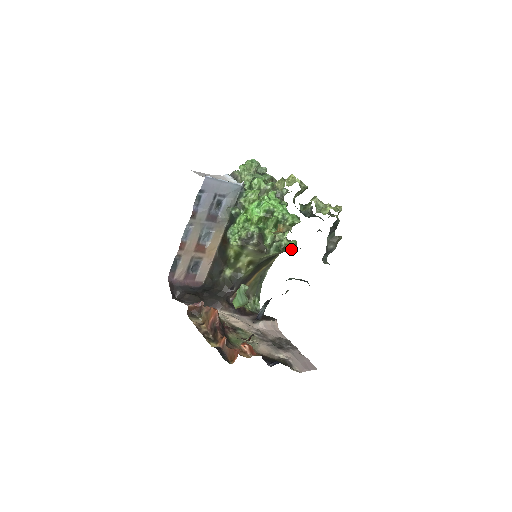
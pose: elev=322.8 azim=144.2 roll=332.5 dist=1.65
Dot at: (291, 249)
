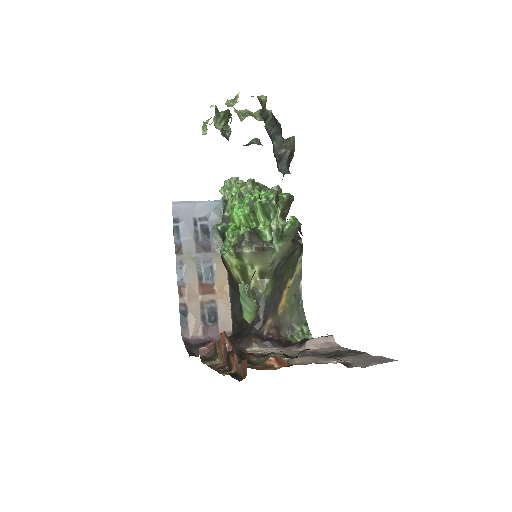
Dot at: (290, 226)
